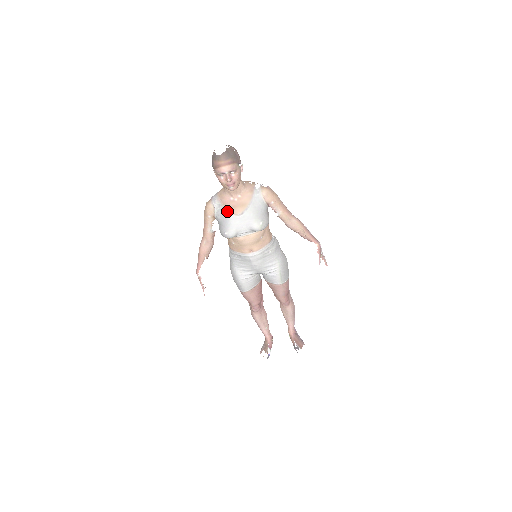
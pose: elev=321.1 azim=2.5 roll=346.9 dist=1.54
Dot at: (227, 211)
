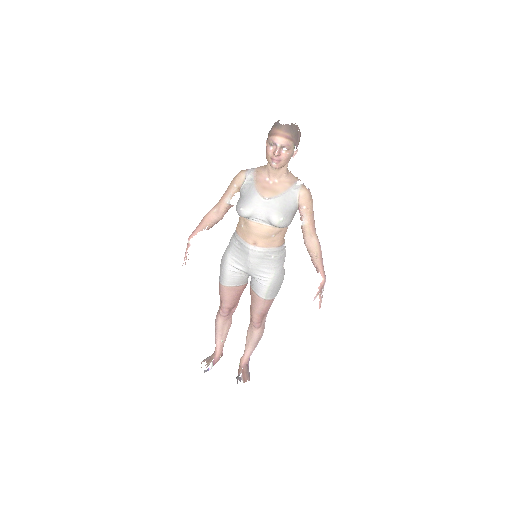
Dot at: (256, 188)
